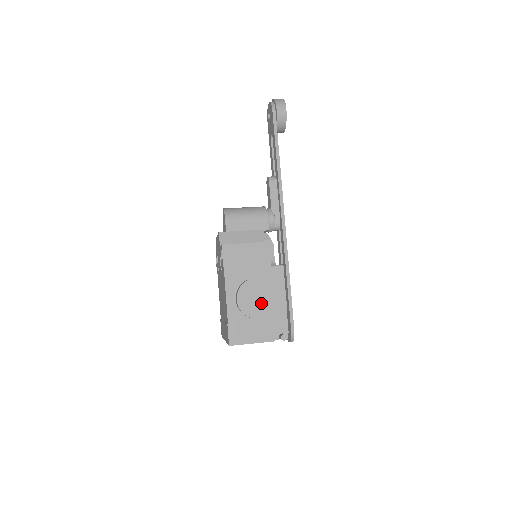
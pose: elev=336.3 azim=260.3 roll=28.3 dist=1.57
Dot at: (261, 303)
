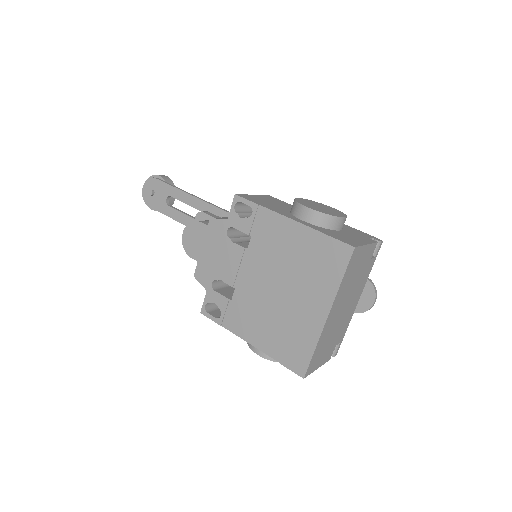
Dot at: (328, 210)
